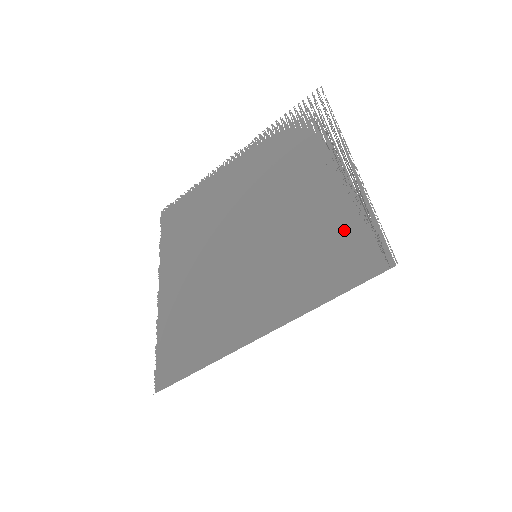
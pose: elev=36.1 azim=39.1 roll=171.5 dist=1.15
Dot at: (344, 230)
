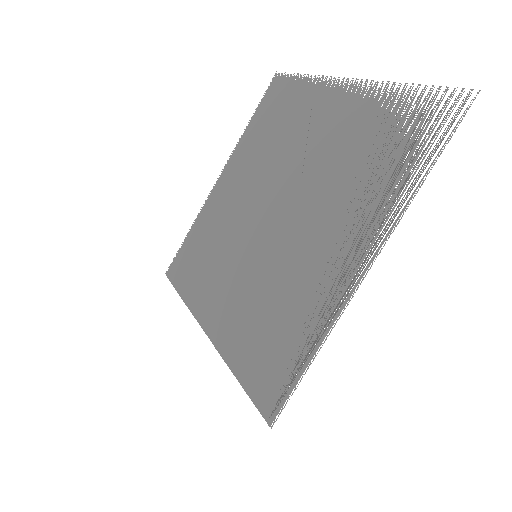
Dot at: (289, 340)
